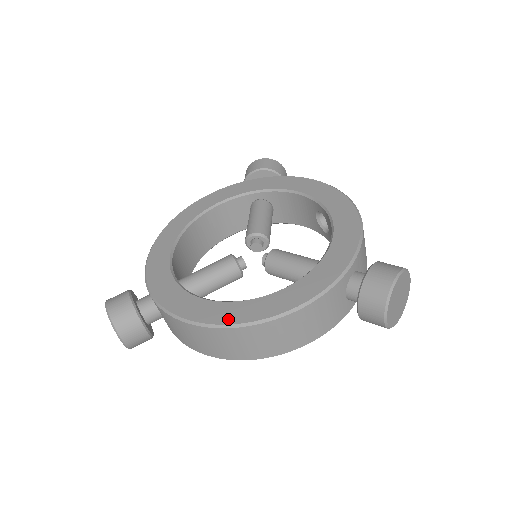
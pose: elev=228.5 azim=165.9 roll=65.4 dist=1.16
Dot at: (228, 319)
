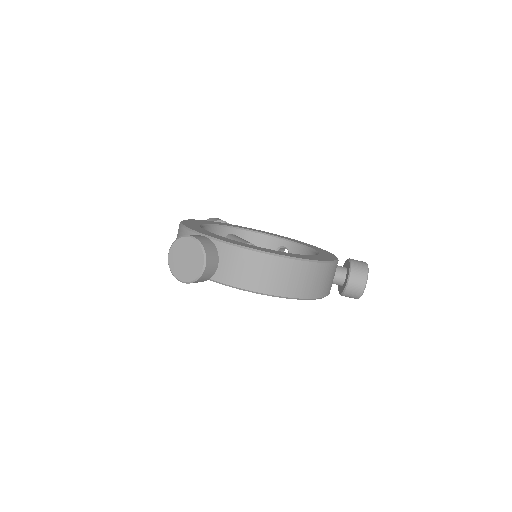
Dot at: (297, 257)
